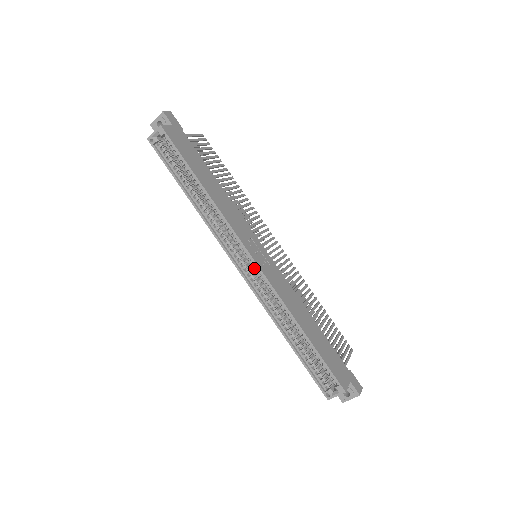
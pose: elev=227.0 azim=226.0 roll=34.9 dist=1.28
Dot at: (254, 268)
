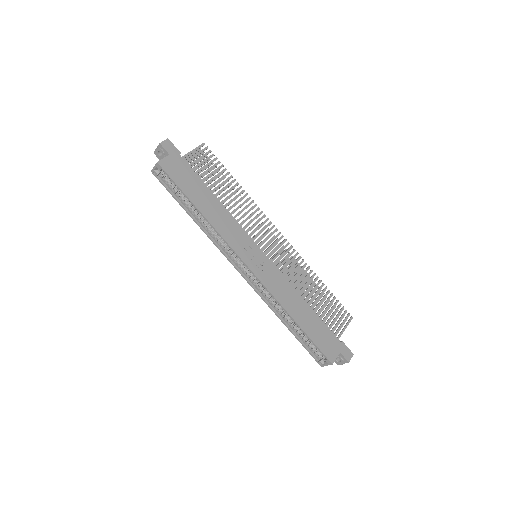
Dot at: occluded
